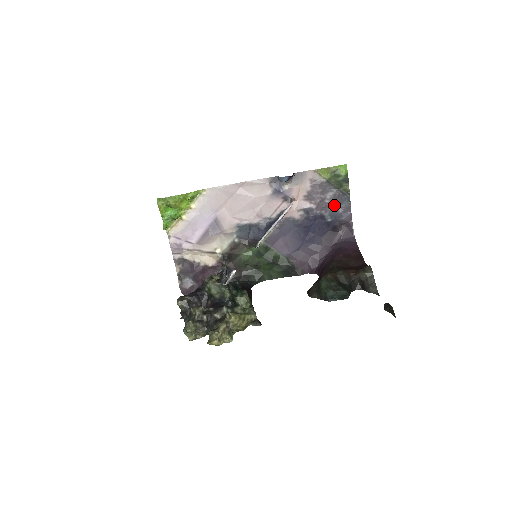
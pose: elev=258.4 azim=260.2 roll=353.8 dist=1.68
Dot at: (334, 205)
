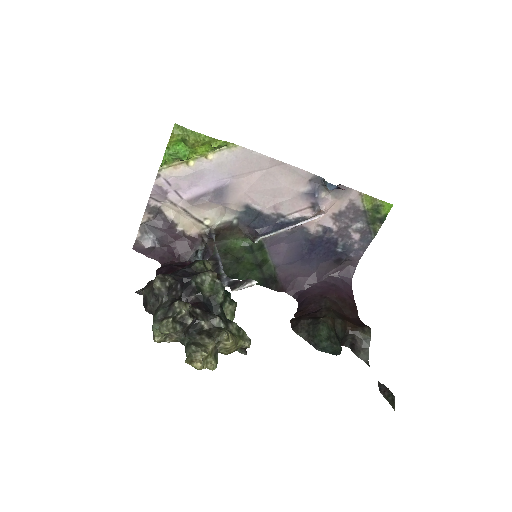
Dot at: (354, 238)
